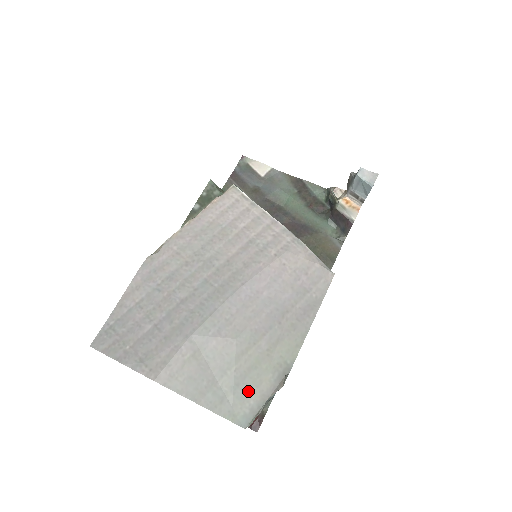
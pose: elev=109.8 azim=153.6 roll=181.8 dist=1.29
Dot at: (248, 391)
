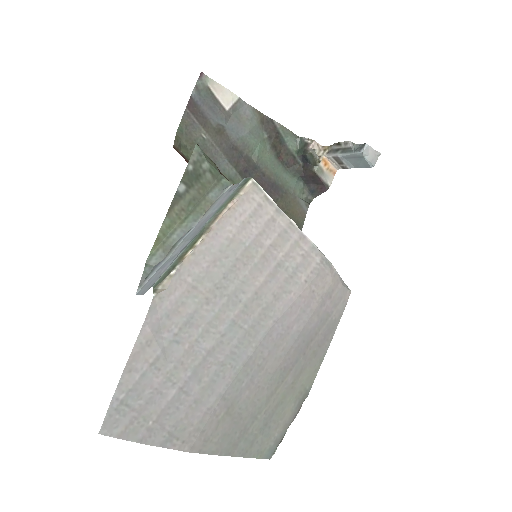
Dot at: (274, 426)
